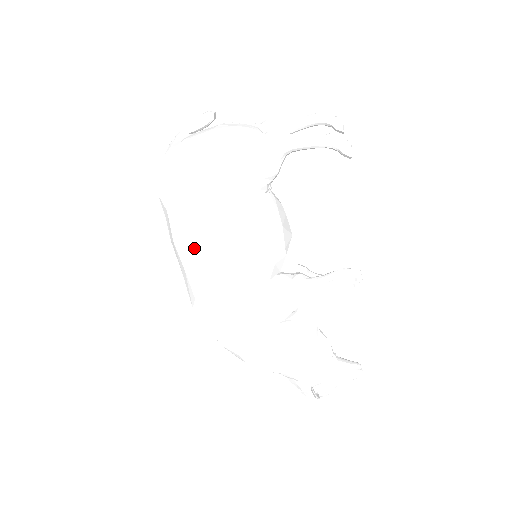
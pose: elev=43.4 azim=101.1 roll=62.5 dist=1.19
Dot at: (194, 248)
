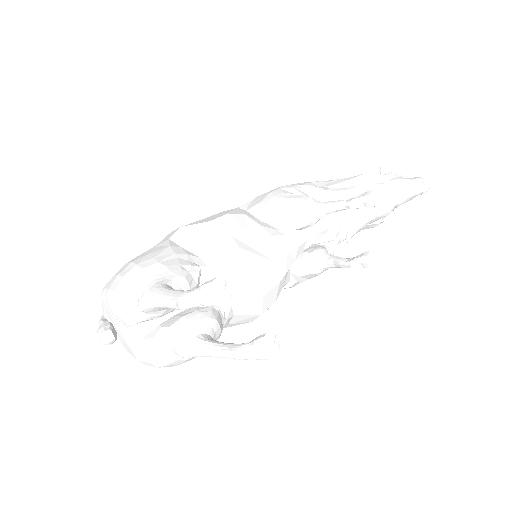
Dot at: occluded
